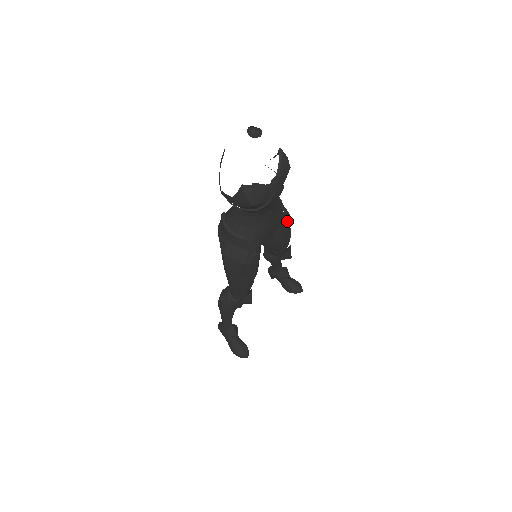
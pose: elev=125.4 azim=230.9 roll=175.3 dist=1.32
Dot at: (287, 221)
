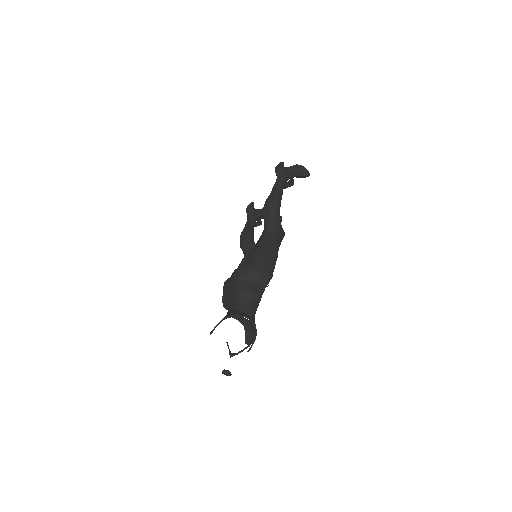
Dot at: occluded
